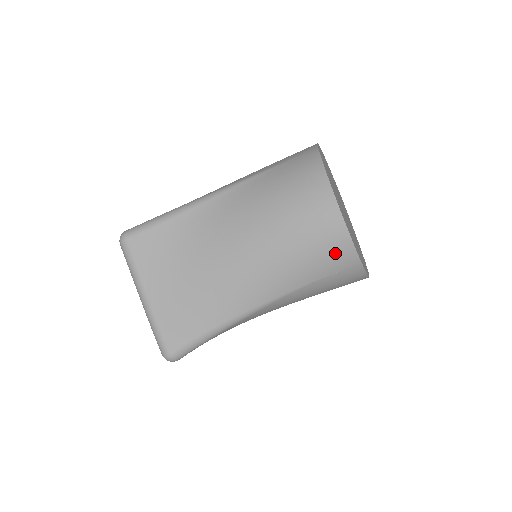
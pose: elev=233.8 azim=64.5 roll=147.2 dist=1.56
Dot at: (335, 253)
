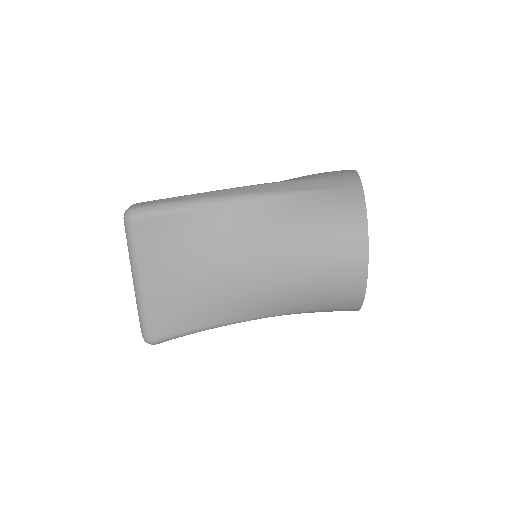
Dot at: (345, 298)
